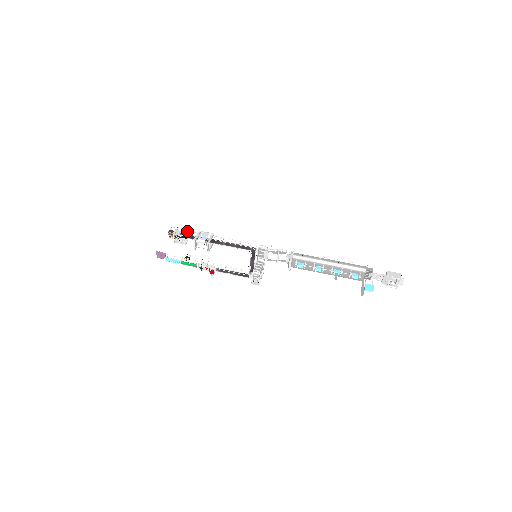
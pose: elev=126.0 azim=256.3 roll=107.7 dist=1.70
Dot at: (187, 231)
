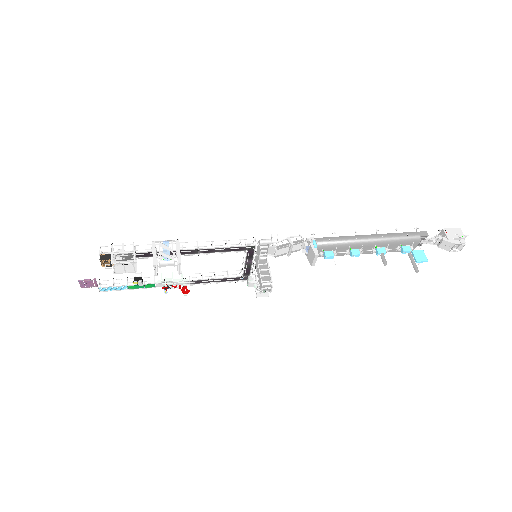
Dot at: occluded
